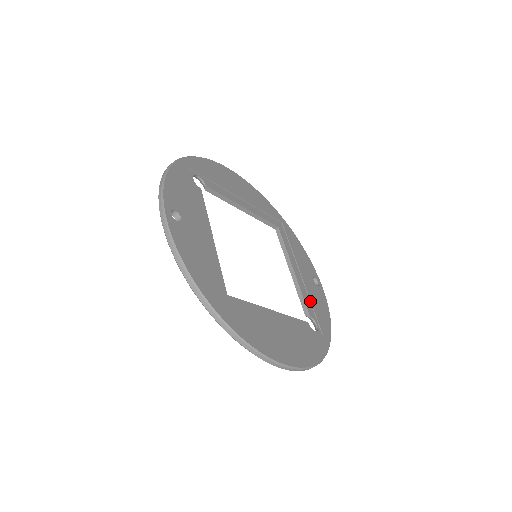
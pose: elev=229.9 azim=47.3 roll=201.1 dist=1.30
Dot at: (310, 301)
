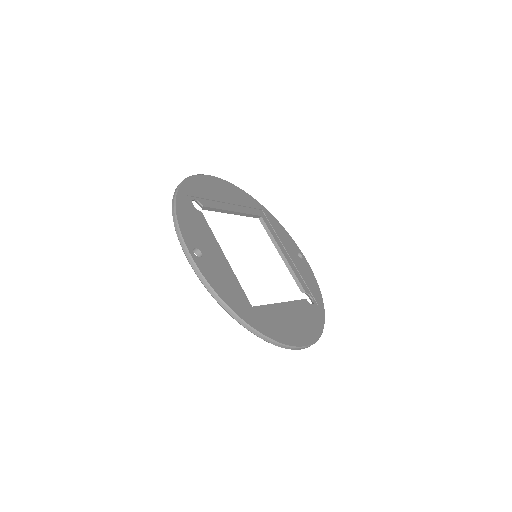
Dot at: (302, 278)
